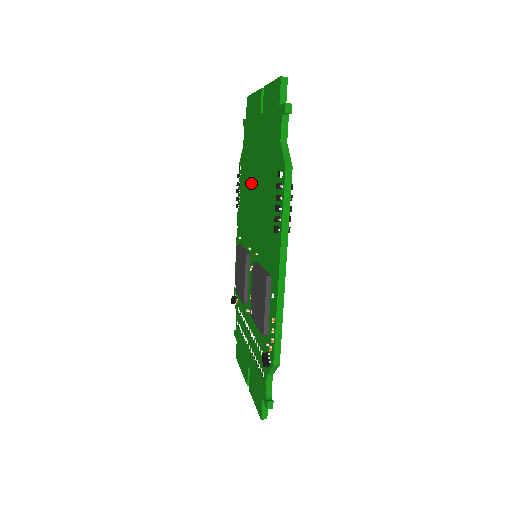
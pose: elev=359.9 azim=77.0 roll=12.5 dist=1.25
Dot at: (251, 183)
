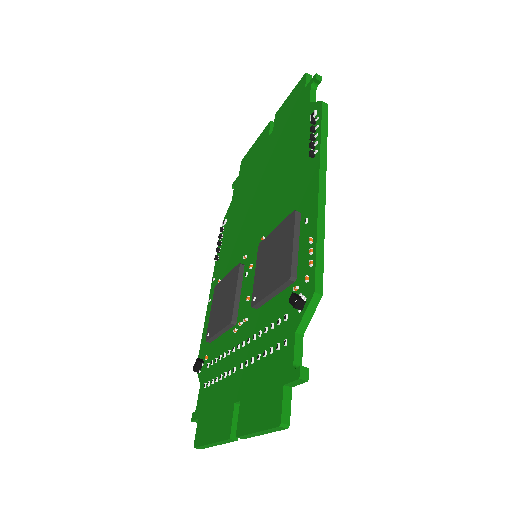
Dot at: (249, 202)
